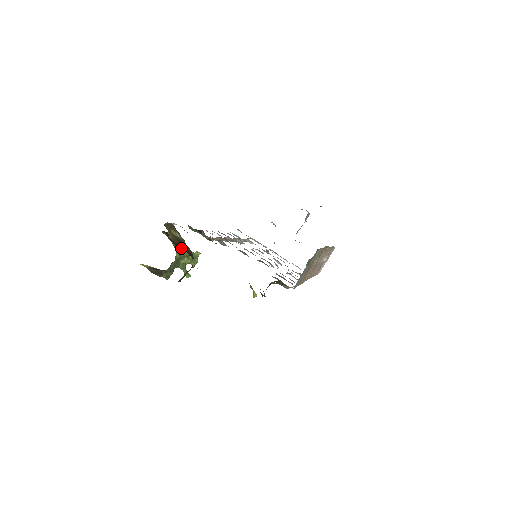
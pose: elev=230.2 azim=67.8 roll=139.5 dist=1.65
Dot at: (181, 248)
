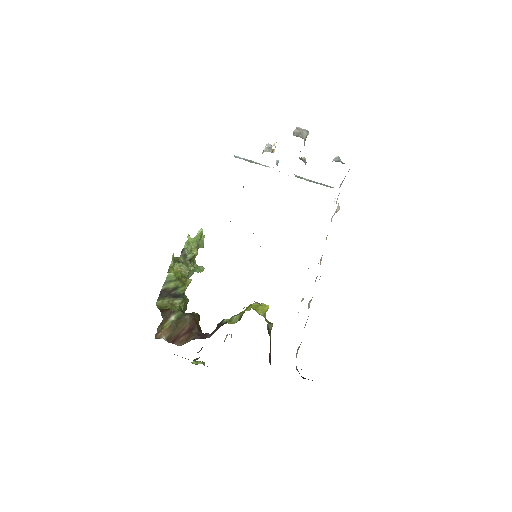
Dot at: (181, 337)
